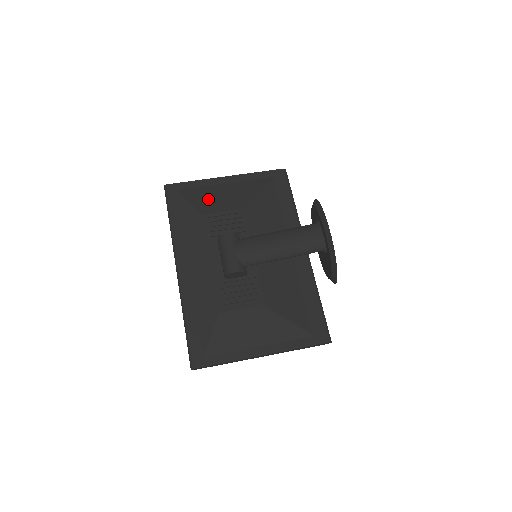
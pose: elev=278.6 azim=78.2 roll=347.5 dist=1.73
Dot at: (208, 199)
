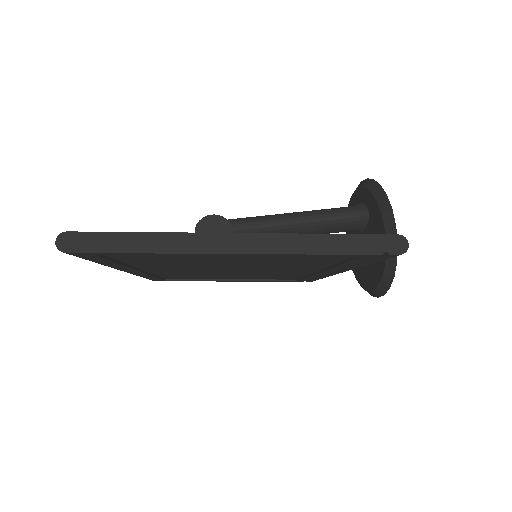
Dot at: occluded
